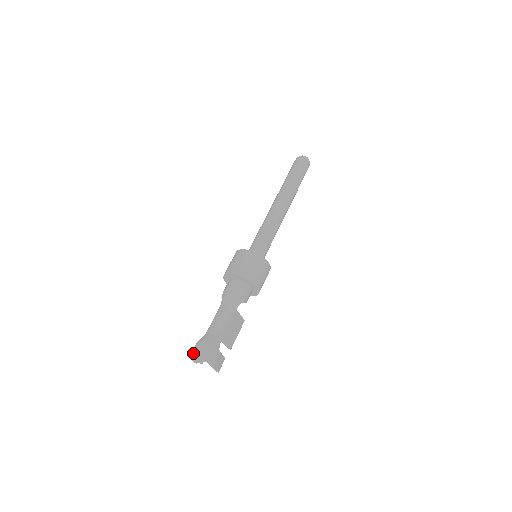
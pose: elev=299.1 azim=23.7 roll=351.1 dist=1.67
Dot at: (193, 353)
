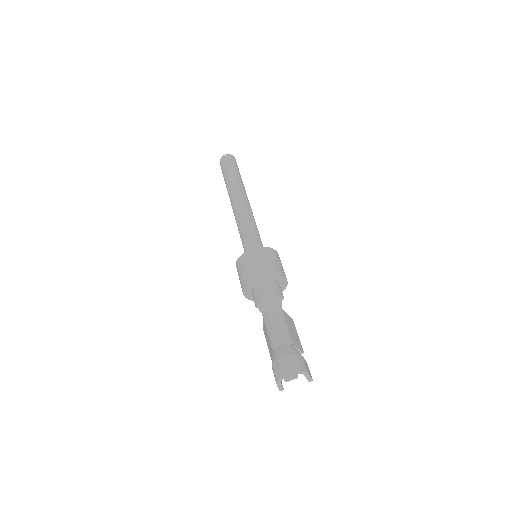
Dot at: (279, 375)
